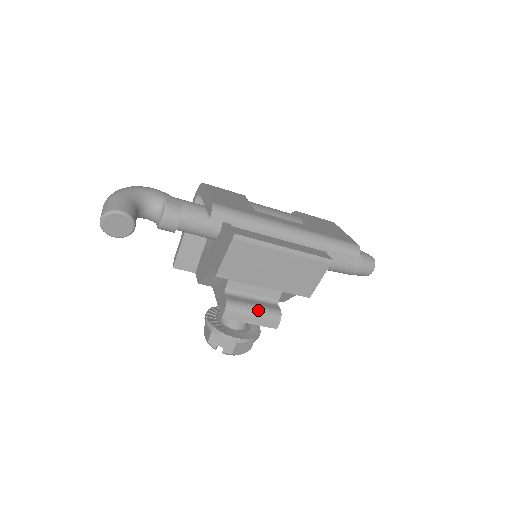
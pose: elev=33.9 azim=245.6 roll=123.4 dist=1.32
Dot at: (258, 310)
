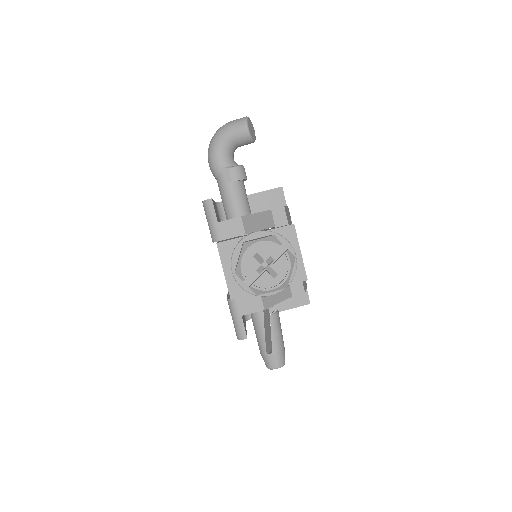
Dot at: occluded
